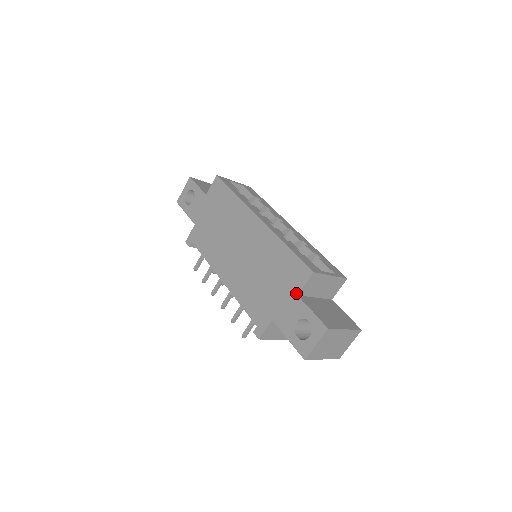
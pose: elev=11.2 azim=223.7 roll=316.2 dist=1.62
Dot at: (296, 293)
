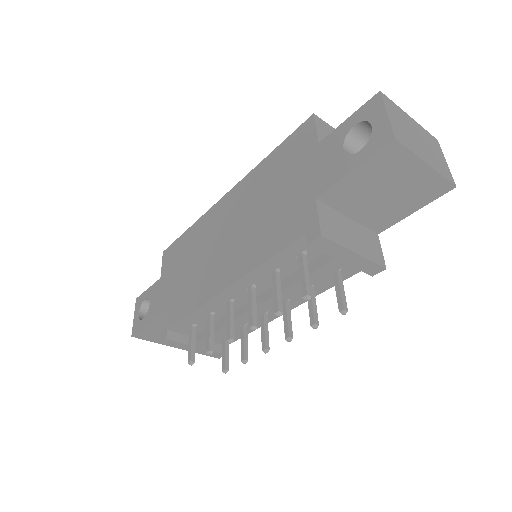
Dot at: (315, 145)
